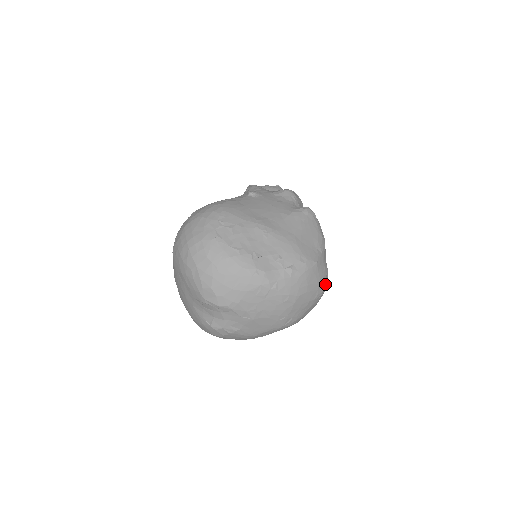
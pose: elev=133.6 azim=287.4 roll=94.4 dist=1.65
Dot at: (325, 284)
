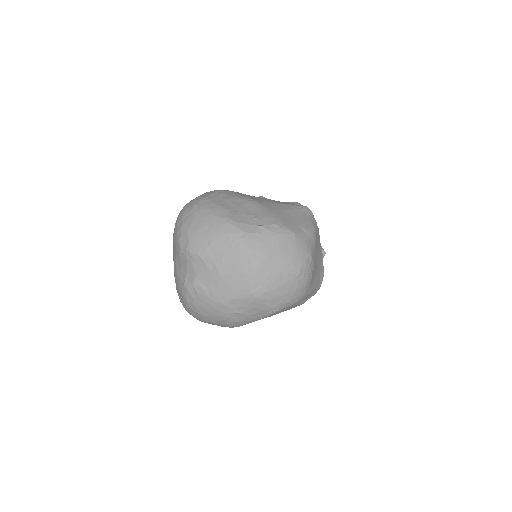
Dot at: (305, 265)
